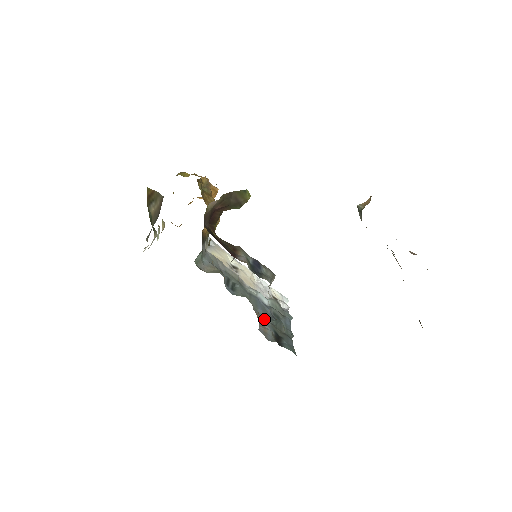
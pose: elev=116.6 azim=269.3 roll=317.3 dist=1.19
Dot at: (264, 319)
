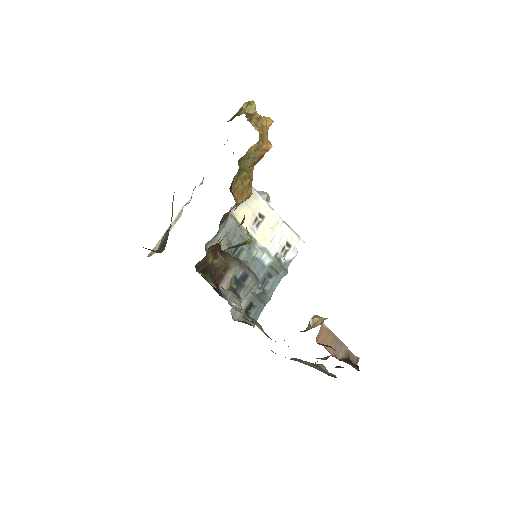
Dot at: occluded
